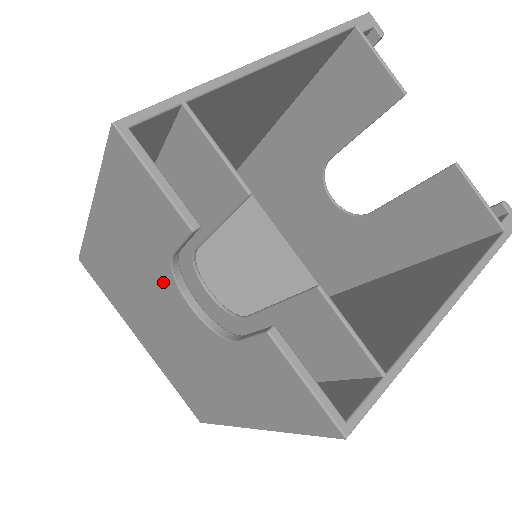
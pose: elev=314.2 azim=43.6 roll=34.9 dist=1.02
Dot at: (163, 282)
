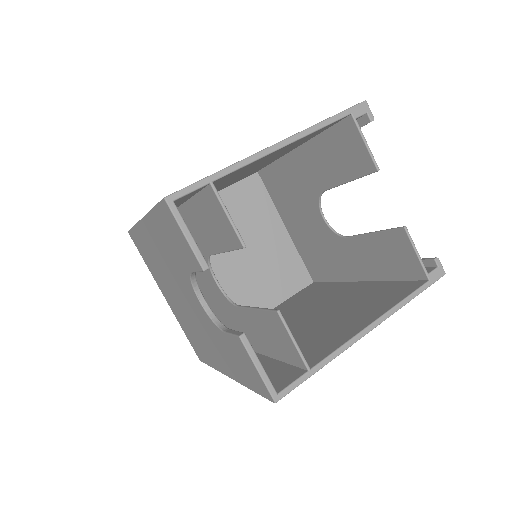
Dot at: (184, 280)
